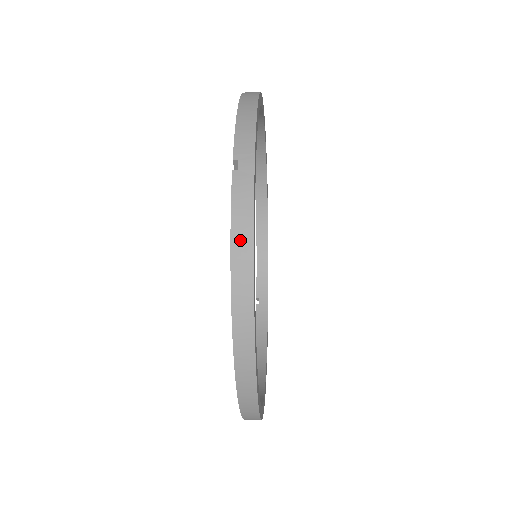
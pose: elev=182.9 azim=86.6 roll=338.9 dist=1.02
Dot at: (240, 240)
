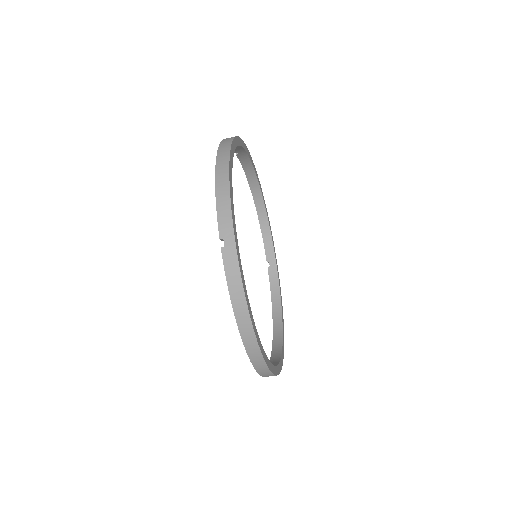
Dot at: occluded
